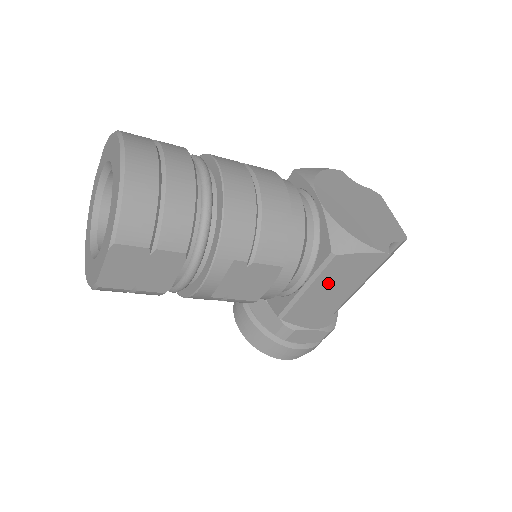
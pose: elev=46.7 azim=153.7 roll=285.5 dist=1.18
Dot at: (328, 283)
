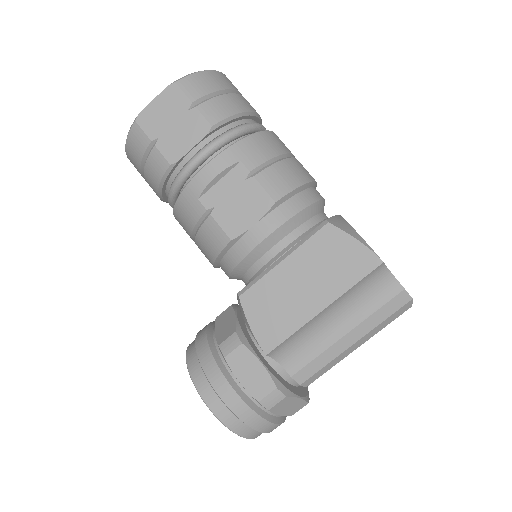
Dot at: (307, 266)
